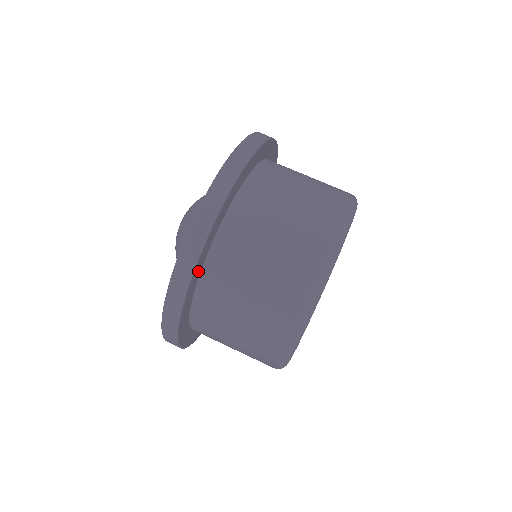
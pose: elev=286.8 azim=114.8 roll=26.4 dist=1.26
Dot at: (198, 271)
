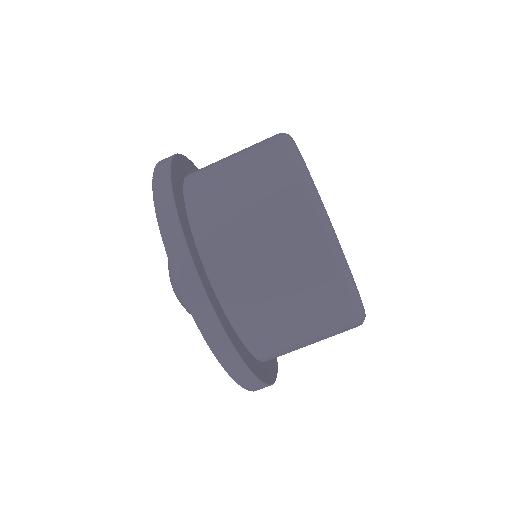
Dot at: (221, 313)
